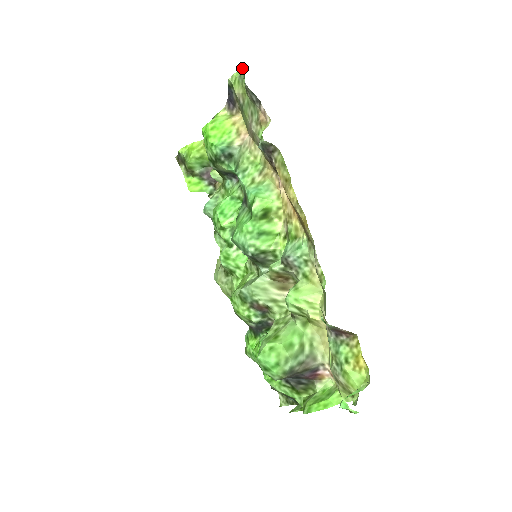
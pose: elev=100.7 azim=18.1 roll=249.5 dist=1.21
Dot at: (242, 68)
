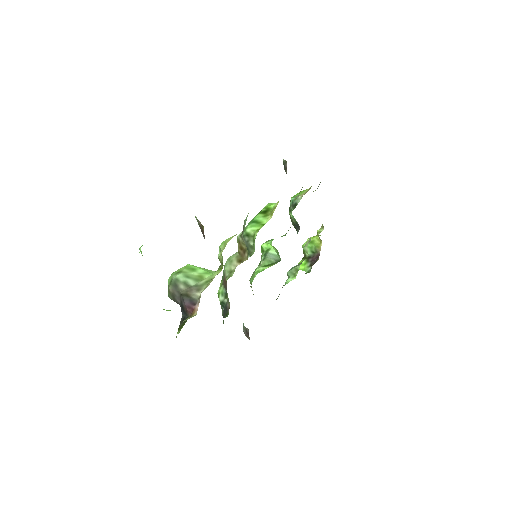
Dot at: occluded
